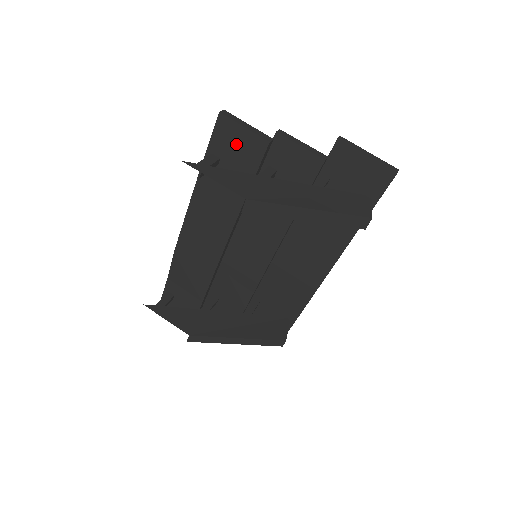
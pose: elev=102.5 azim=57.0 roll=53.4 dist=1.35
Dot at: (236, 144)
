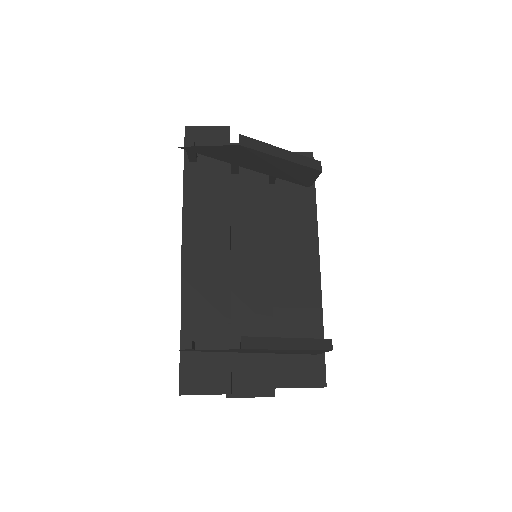
Dot at: (206, 140)
